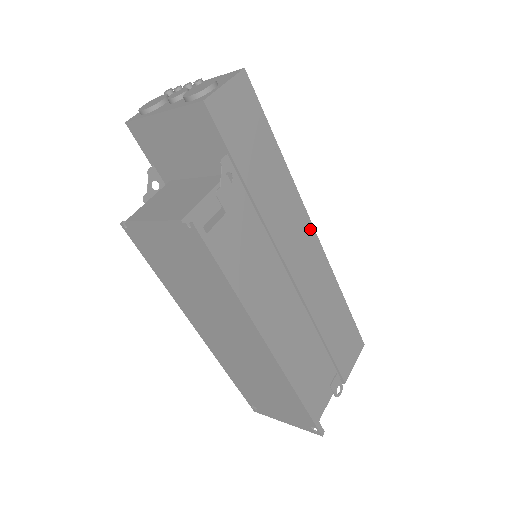
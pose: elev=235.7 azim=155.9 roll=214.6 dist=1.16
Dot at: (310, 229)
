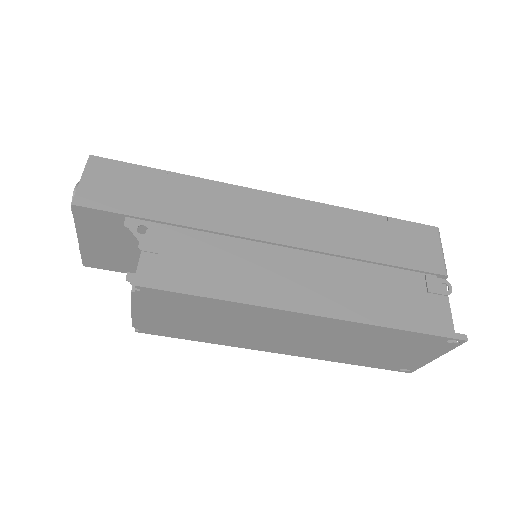
Dot at: (263, 196)
